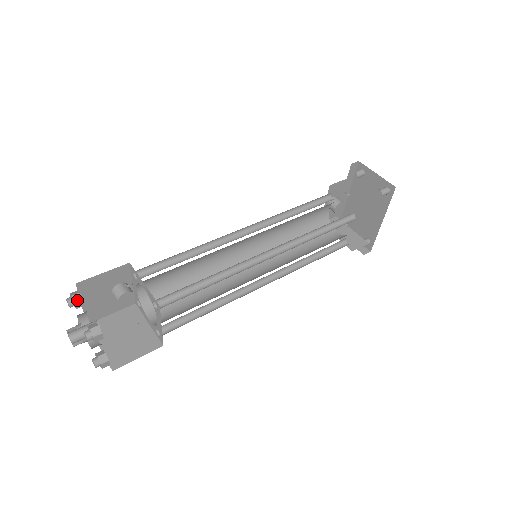
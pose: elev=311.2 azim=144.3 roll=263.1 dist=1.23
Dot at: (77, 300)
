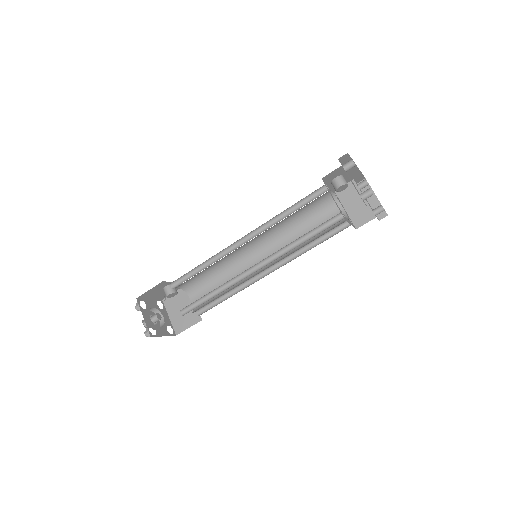
Dot at: (139, 309)
